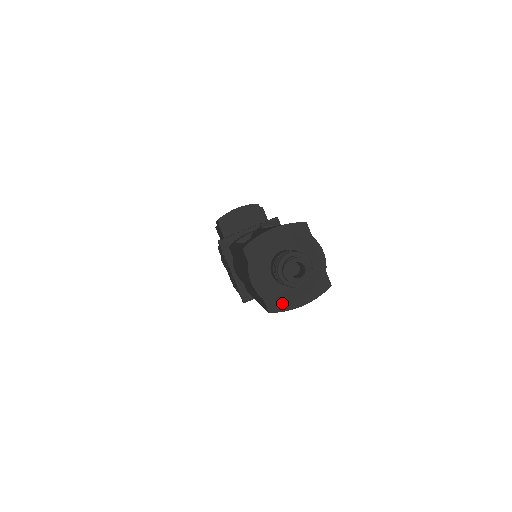
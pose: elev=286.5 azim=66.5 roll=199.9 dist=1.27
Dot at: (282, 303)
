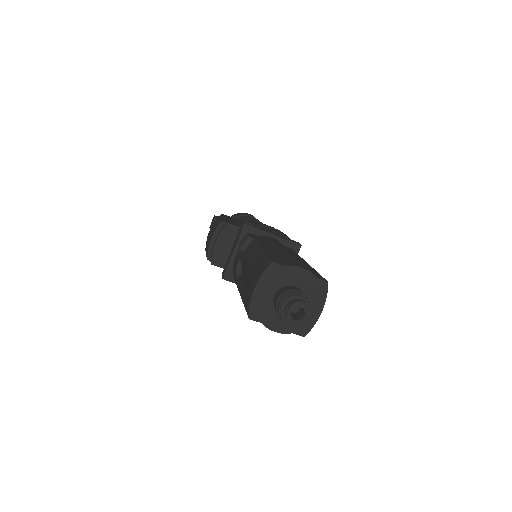
Dot at: (307, 324)
